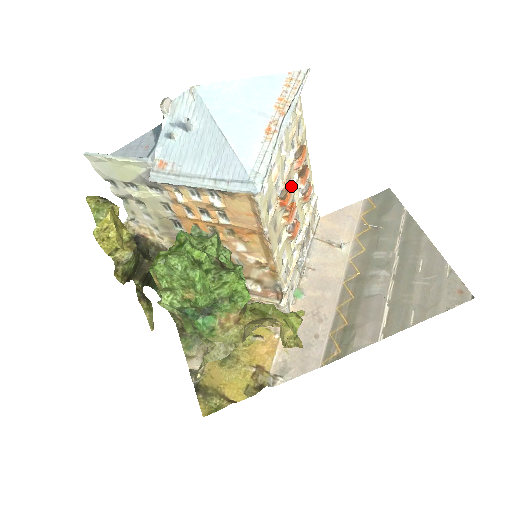
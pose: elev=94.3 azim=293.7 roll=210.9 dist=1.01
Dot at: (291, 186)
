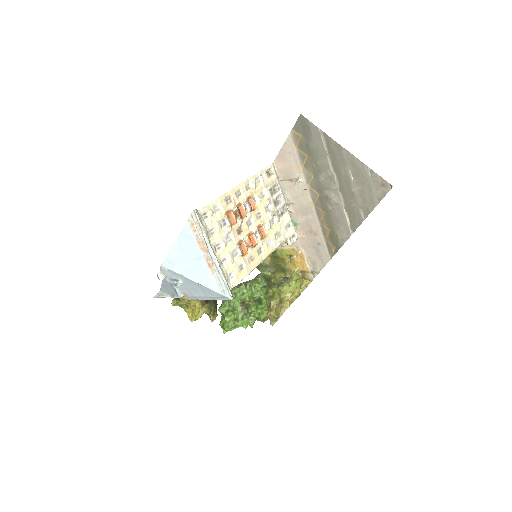
Dot at: (241, 244)
